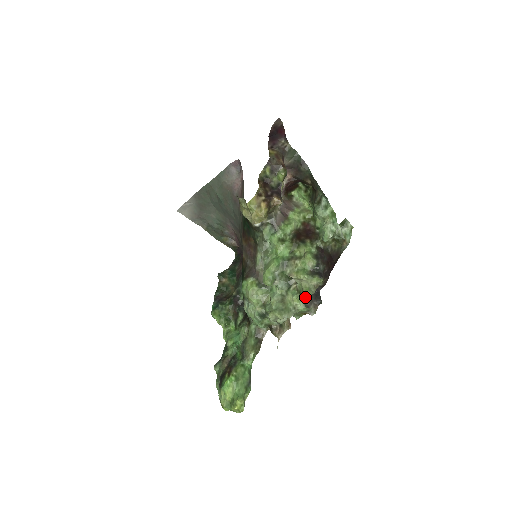
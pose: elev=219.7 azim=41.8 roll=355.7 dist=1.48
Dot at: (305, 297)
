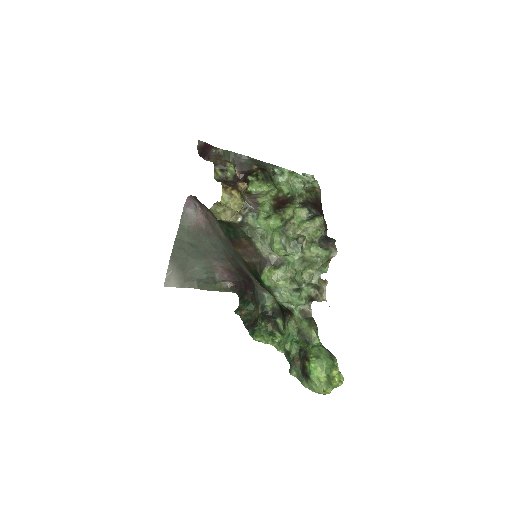
Dot at: (319, 244)
